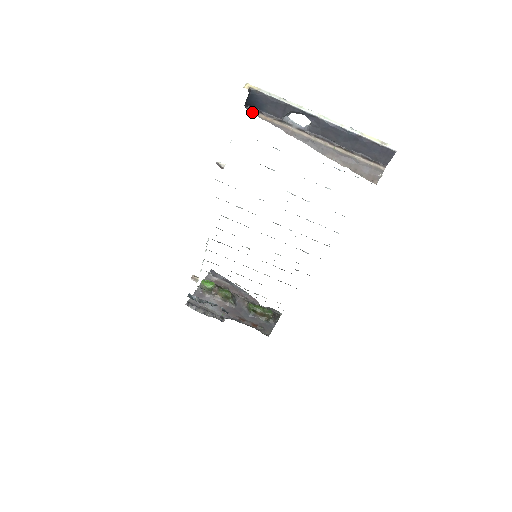
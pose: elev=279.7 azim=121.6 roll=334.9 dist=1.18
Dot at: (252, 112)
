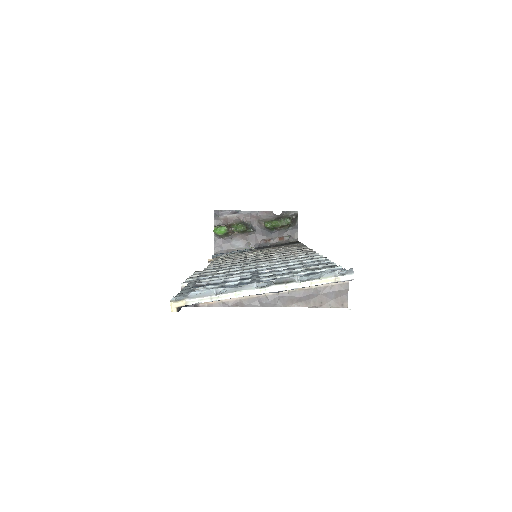
Dot at: (192, 306)
